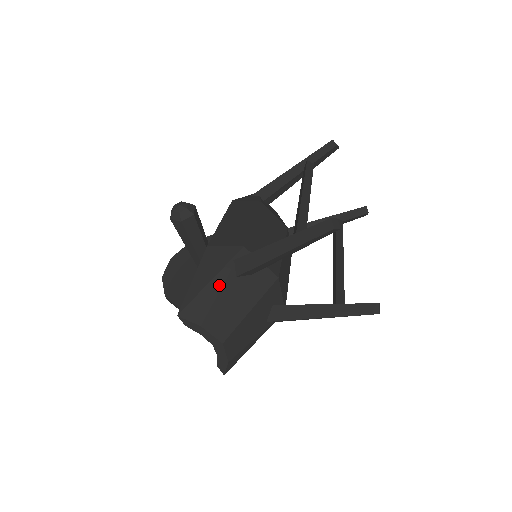
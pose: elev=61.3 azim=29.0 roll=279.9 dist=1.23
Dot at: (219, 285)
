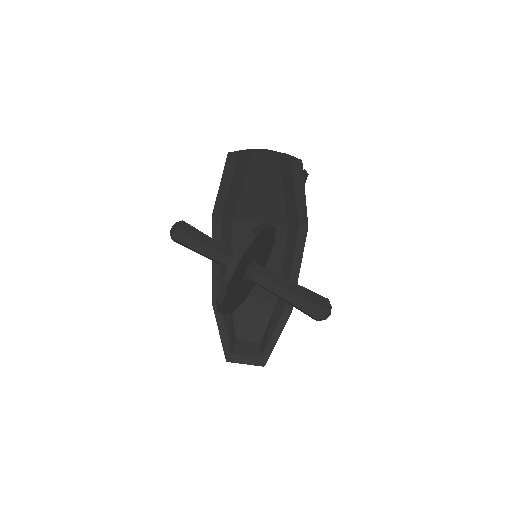
Dot at: occluded
